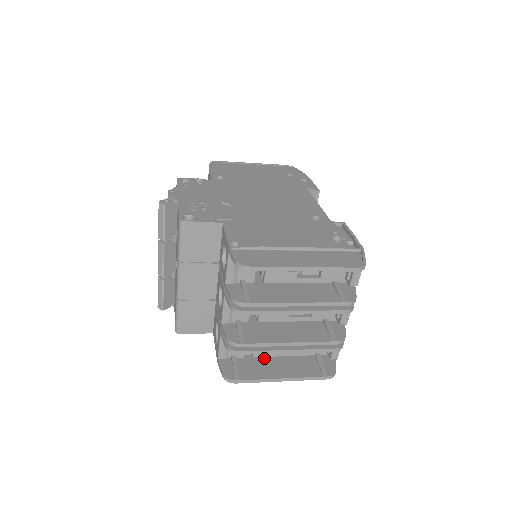
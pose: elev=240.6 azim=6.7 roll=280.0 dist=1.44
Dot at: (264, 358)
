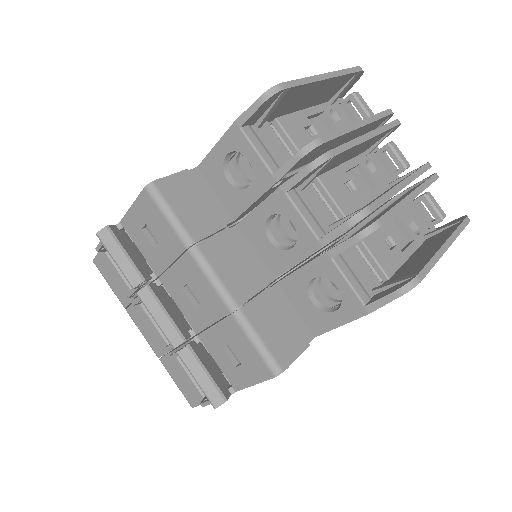
Dot at: (398, 270)
